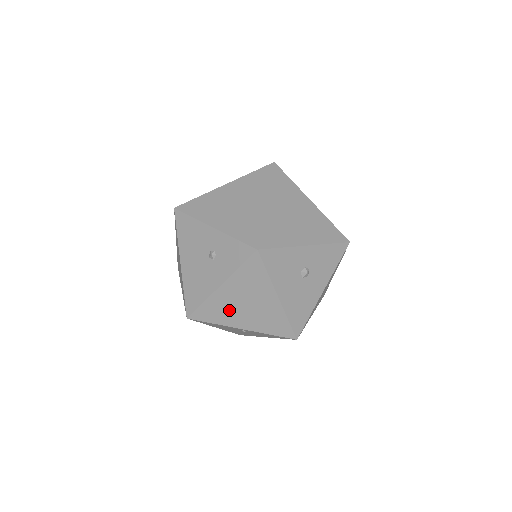
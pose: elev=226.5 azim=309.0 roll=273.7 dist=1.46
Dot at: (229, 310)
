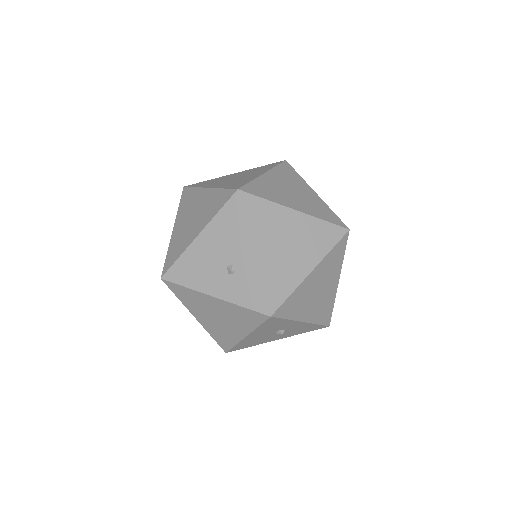
Dot at: (201, 307)
